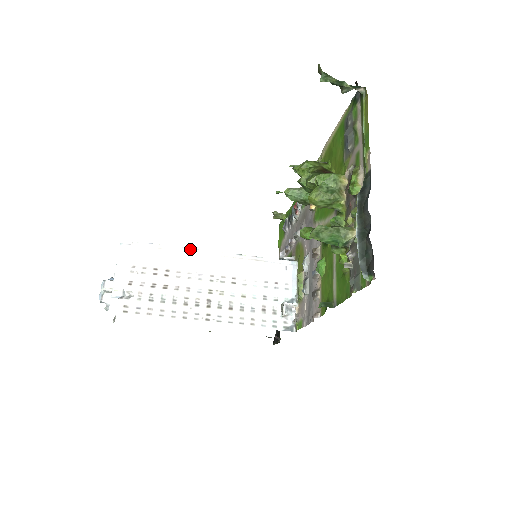
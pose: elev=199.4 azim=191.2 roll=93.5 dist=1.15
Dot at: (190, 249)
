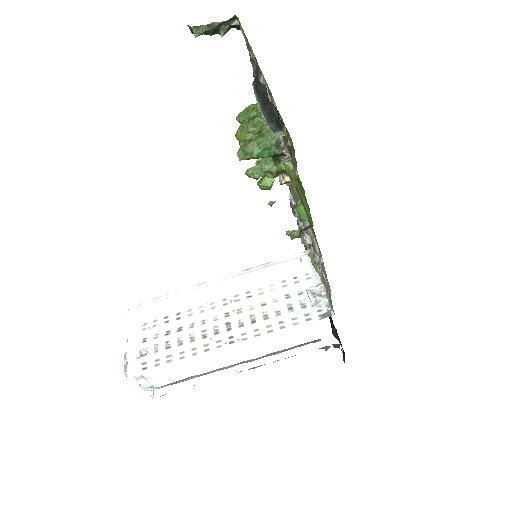
Dot at: (196, 286)
